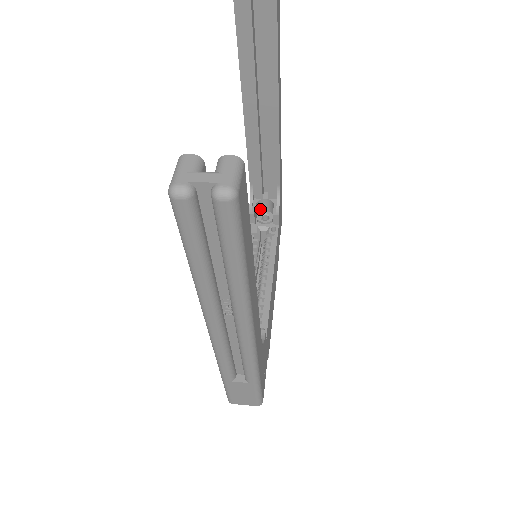
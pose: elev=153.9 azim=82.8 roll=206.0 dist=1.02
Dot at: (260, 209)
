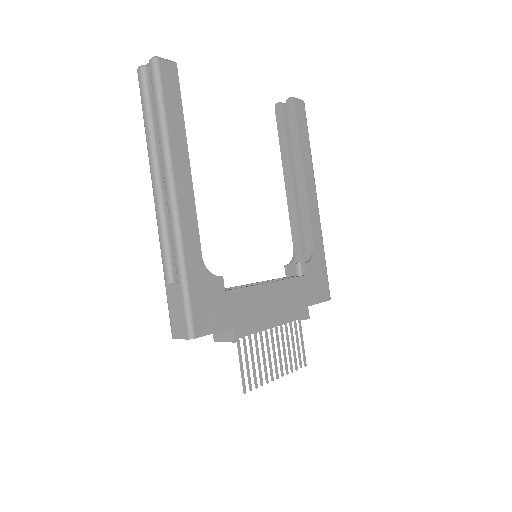
Dot at: occluded
